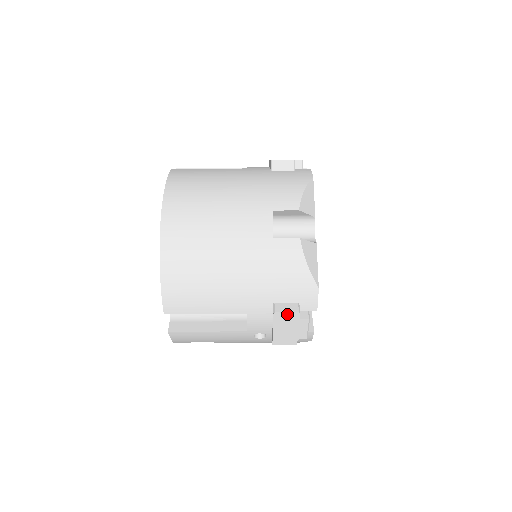
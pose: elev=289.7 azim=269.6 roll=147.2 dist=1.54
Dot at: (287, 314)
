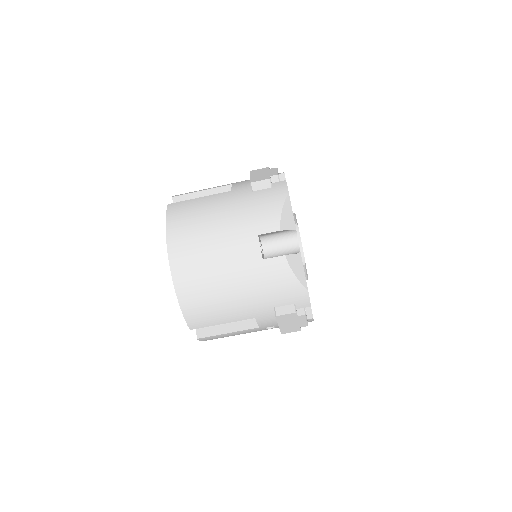
Dot at: (286, 315)
